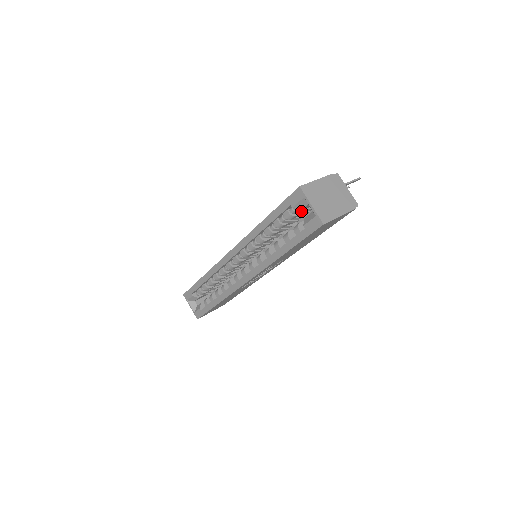
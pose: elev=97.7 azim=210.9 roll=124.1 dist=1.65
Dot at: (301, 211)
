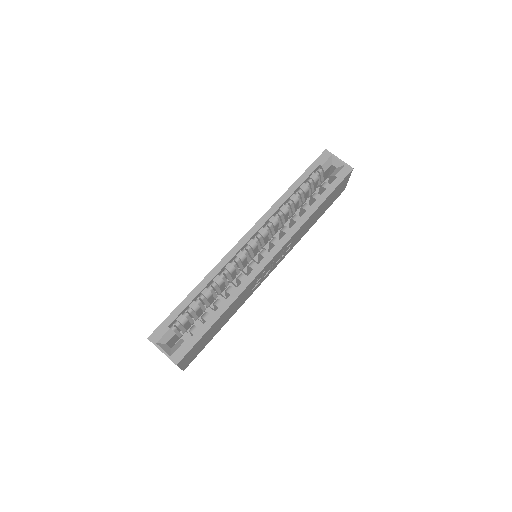
Dot at: (319, 179)
